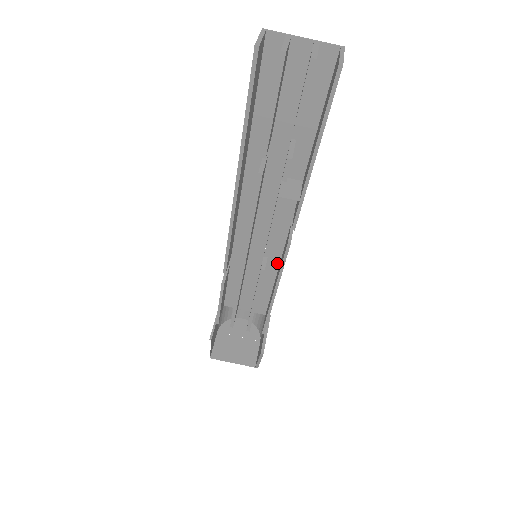
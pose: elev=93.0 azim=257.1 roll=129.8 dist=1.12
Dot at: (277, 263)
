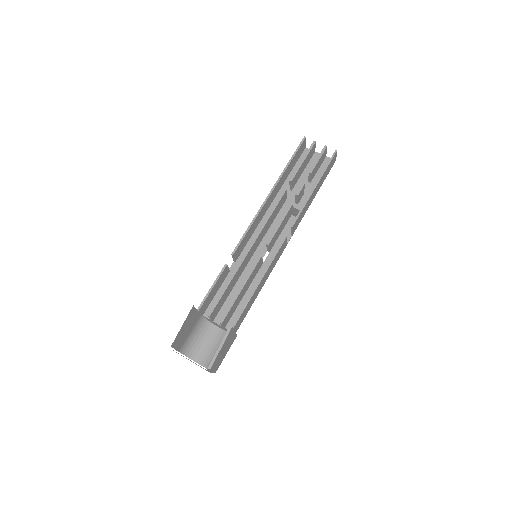
Dot at: occluded
